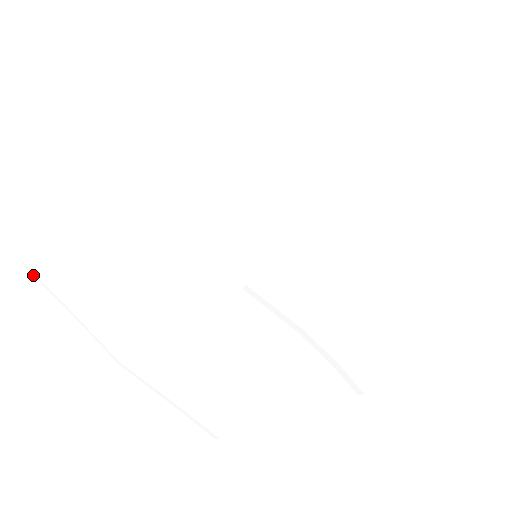
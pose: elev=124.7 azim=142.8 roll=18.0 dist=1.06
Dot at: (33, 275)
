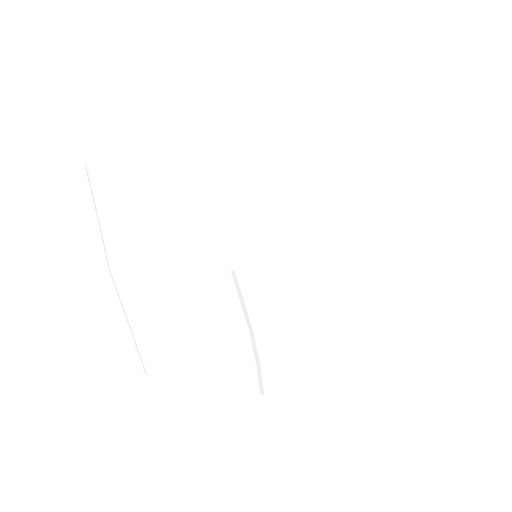
Dot at: (88, 177)
